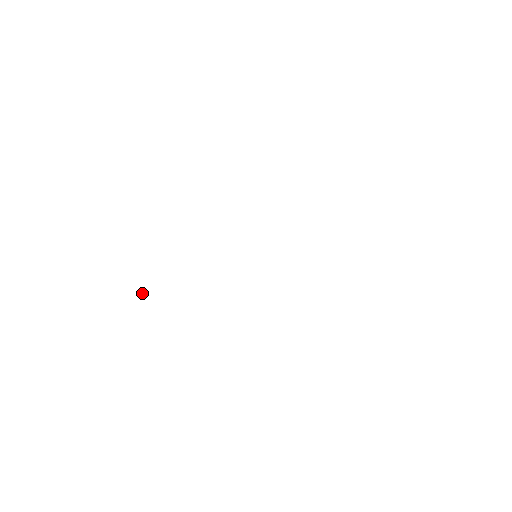
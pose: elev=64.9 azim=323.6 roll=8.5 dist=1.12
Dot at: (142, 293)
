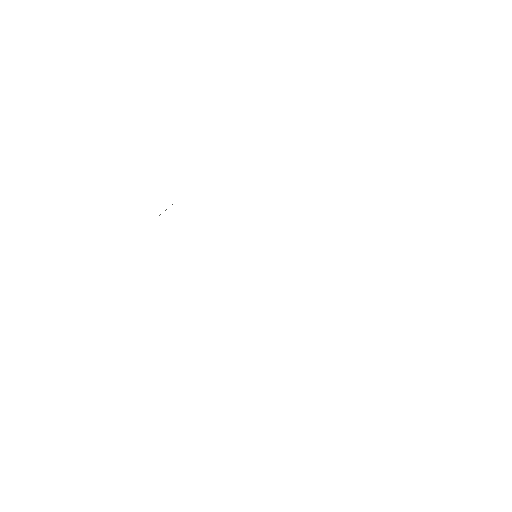
Dot at: occluded
